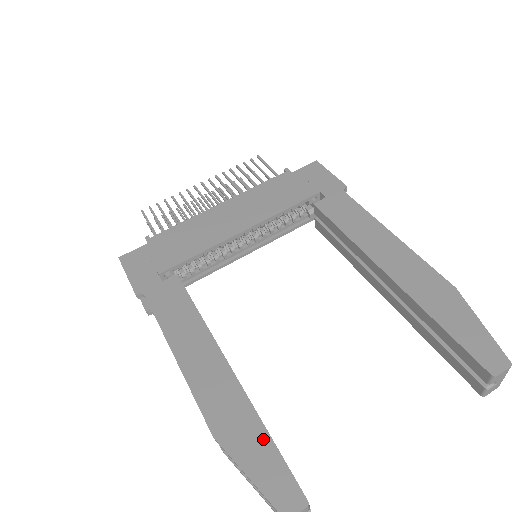
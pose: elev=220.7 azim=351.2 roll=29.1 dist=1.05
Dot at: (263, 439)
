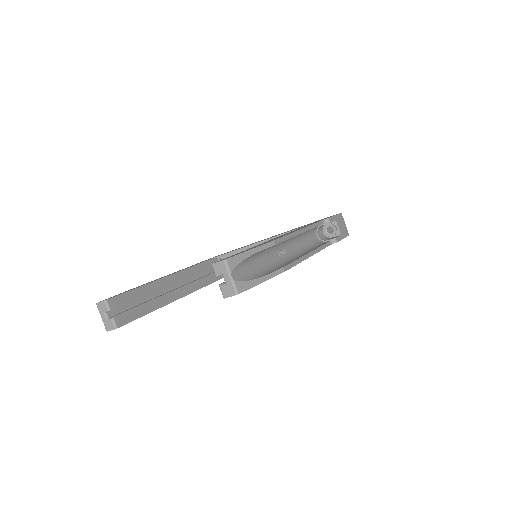
Dot at: (134, 289)
